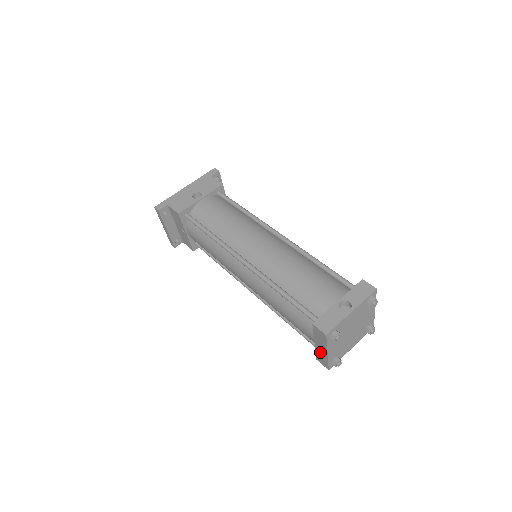
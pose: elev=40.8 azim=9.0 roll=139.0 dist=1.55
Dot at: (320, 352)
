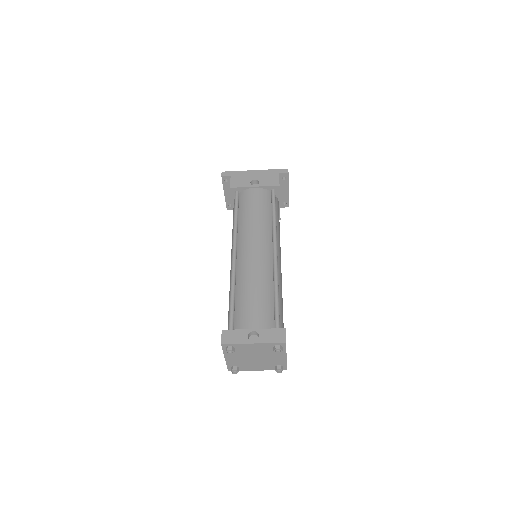
Dot at: occluded
